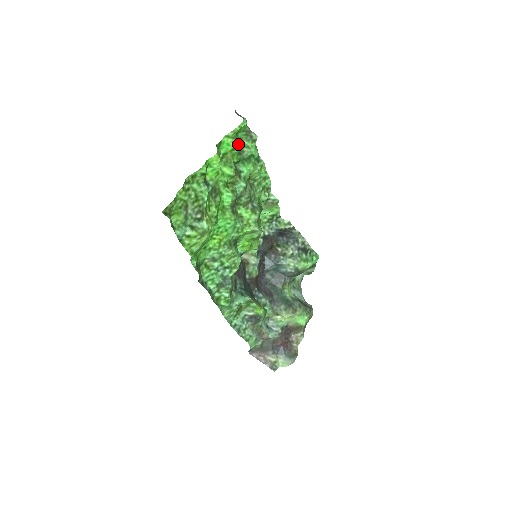
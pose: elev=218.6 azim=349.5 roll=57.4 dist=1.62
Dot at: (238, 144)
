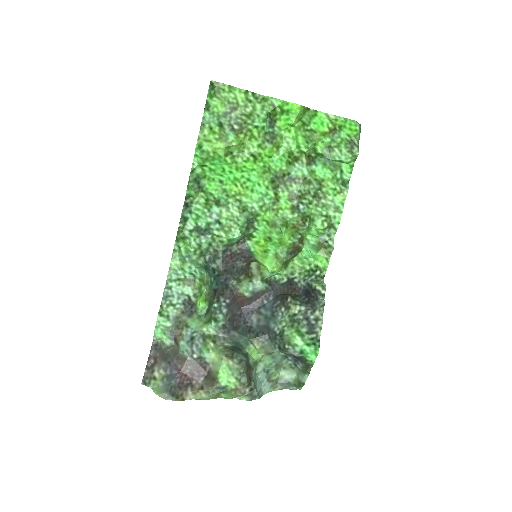
Dot at: (334, 141)
